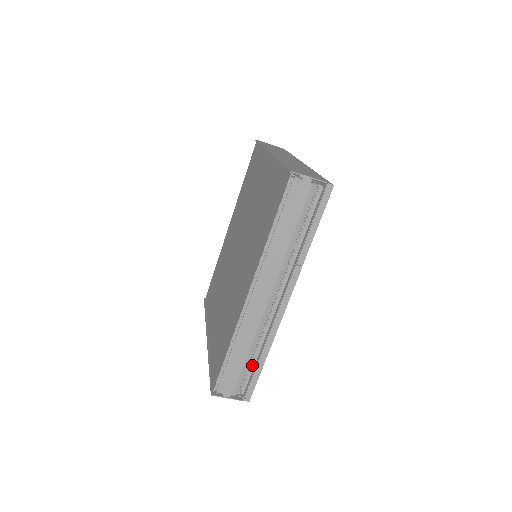
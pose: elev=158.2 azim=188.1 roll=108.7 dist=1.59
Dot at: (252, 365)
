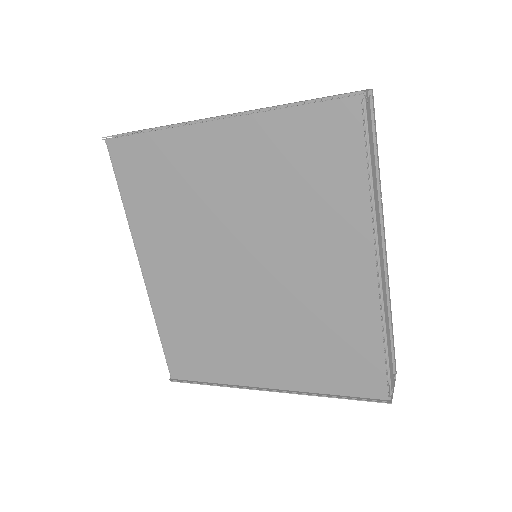
Dot at: occluded
